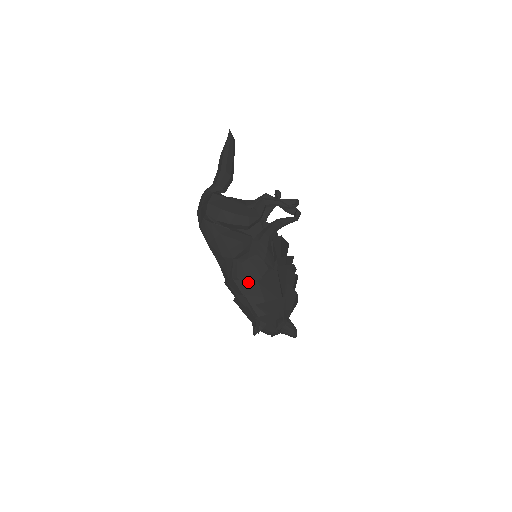
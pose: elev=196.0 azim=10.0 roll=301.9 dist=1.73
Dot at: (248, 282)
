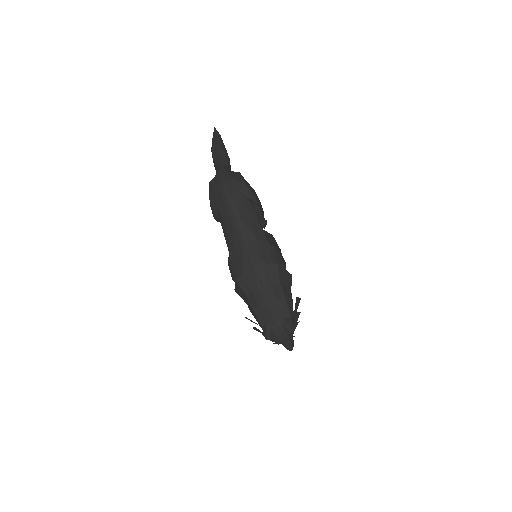
Dot at: (287, 272)
